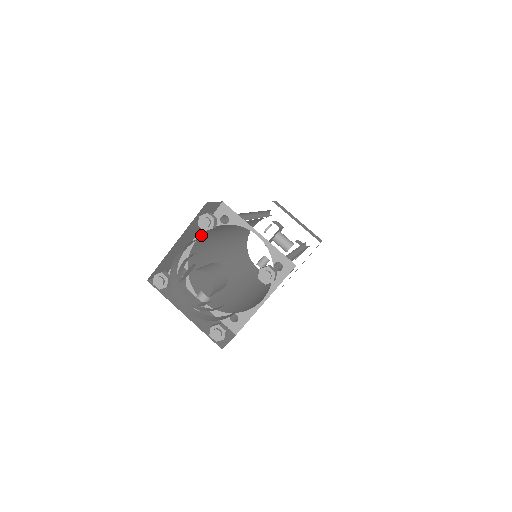
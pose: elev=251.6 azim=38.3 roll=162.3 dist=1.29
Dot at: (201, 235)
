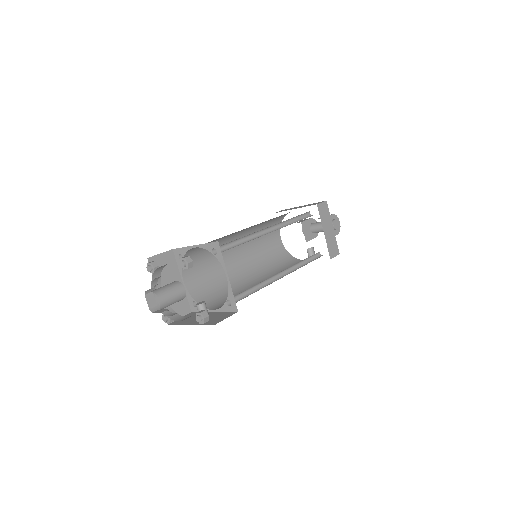
Dot at: (183, 276)
